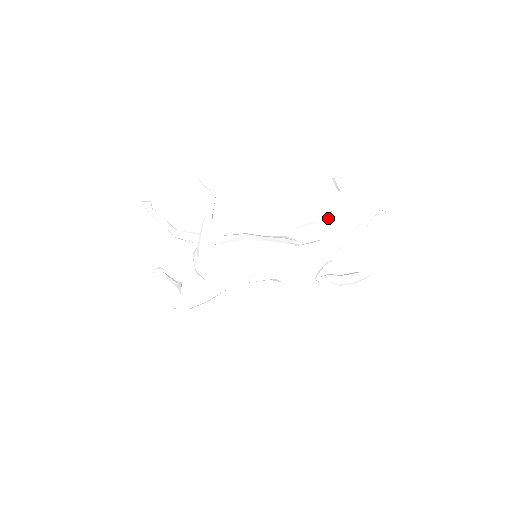
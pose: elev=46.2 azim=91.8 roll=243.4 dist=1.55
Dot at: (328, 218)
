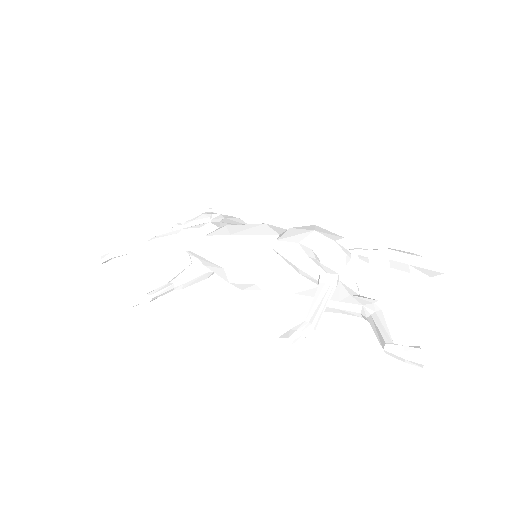
Dot at: (318, 285)
